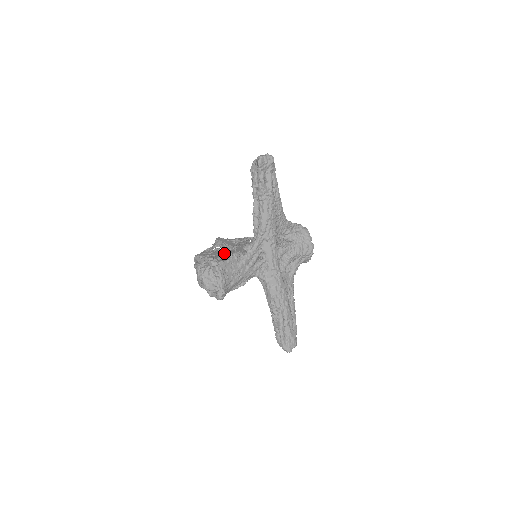
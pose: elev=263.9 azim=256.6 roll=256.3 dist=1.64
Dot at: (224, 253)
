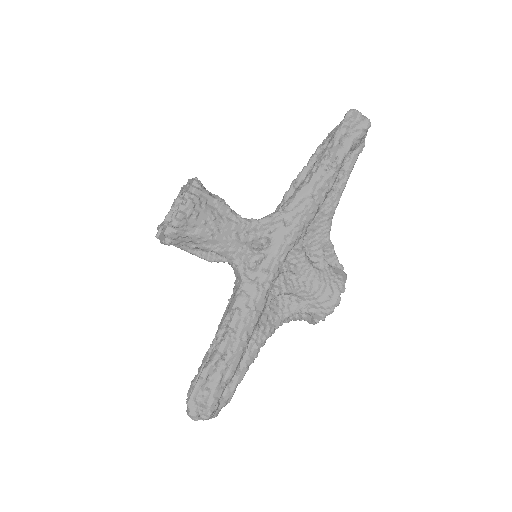
Dot at: occluded
